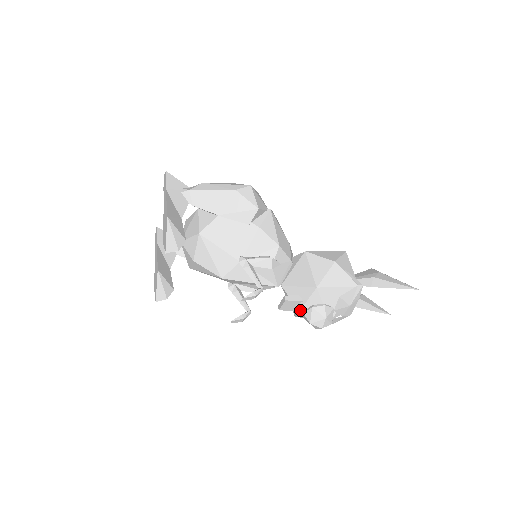
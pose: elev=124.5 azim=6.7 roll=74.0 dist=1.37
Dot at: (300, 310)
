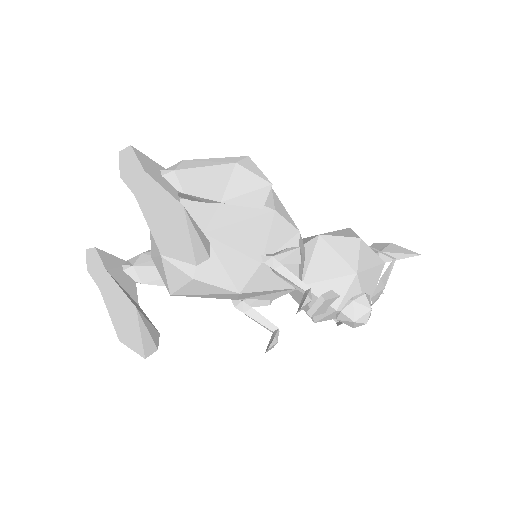
Dot at: (337, 309)
